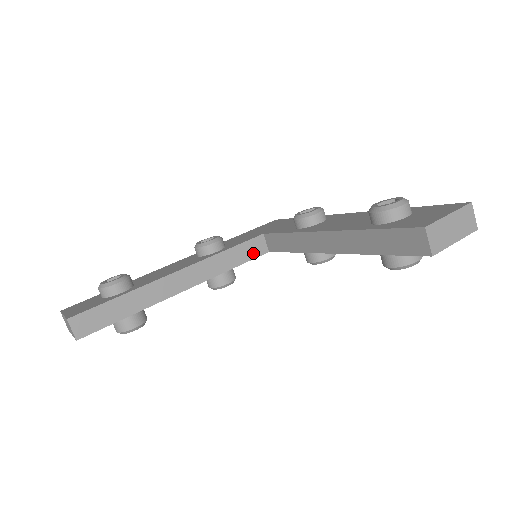
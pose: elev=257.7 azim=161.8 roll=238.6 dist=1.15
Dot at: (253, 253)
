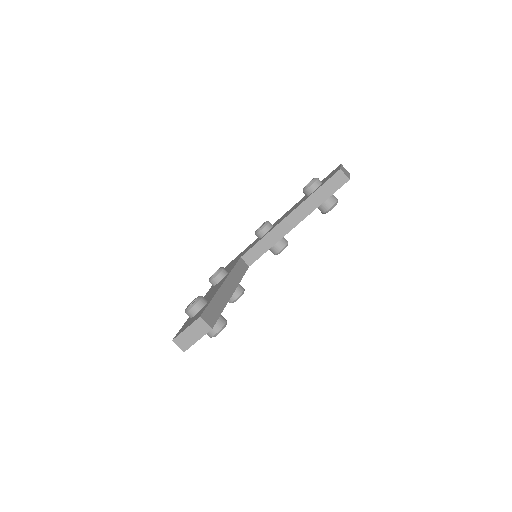
Dot at: (244, 268)
